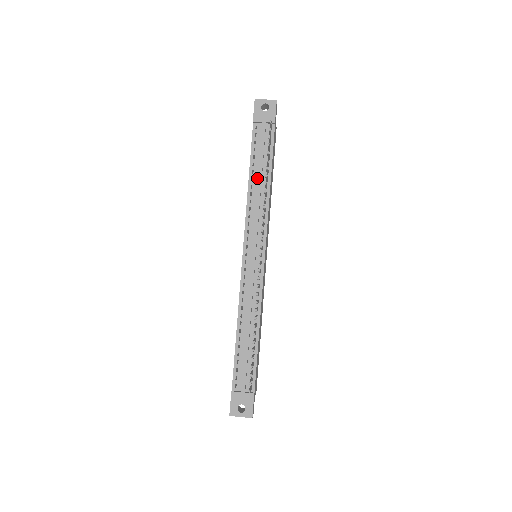
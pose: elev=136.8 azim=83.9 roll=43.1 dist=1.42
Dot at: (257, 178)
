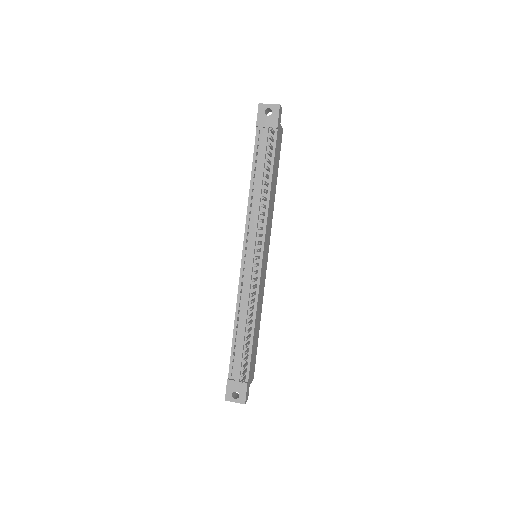
Dot at: (258, 183)
